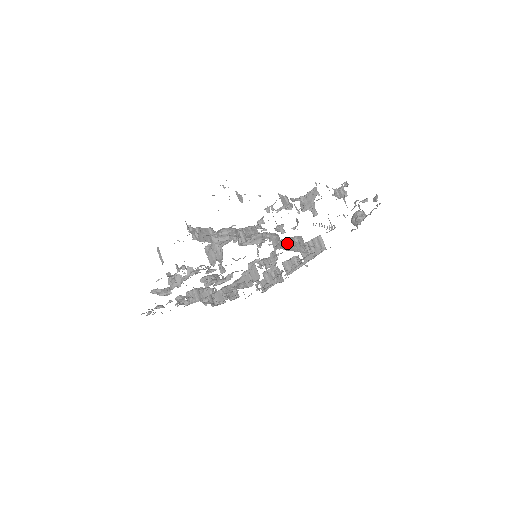
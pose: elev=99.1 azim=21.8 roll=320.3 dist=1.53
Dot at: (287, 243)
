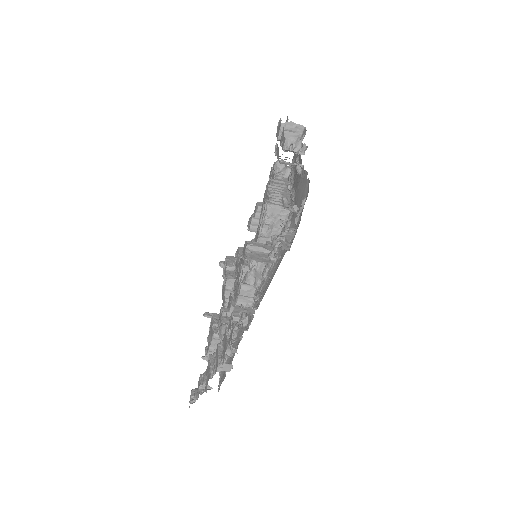
Dot at: (264, 278)
